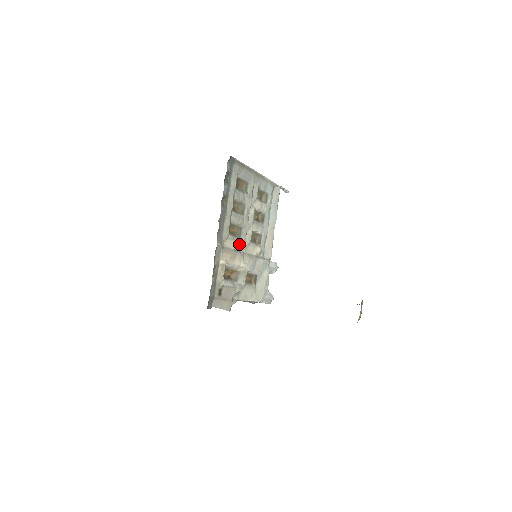
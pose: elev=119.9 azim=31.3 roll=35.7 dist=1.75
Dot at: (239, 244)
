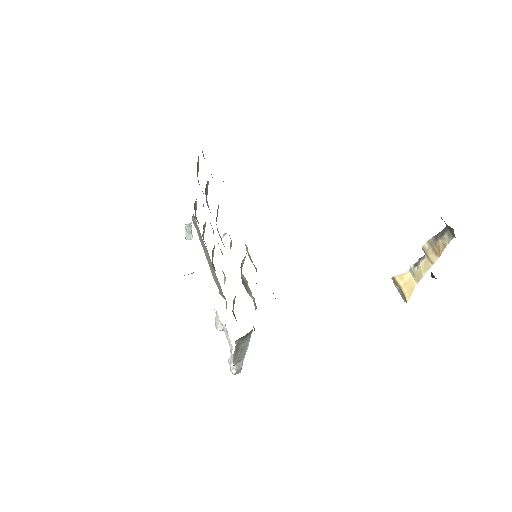
Dot at: (231, 240)
